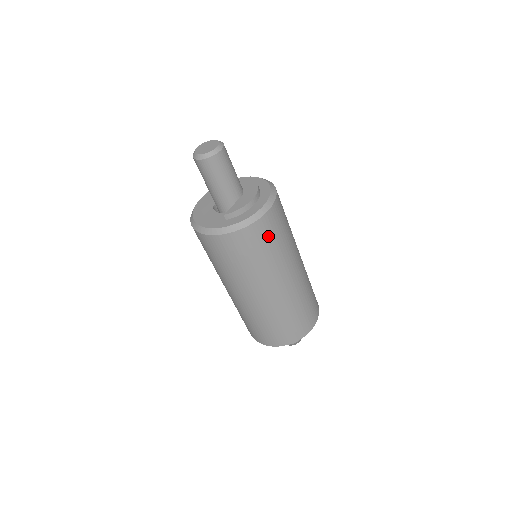
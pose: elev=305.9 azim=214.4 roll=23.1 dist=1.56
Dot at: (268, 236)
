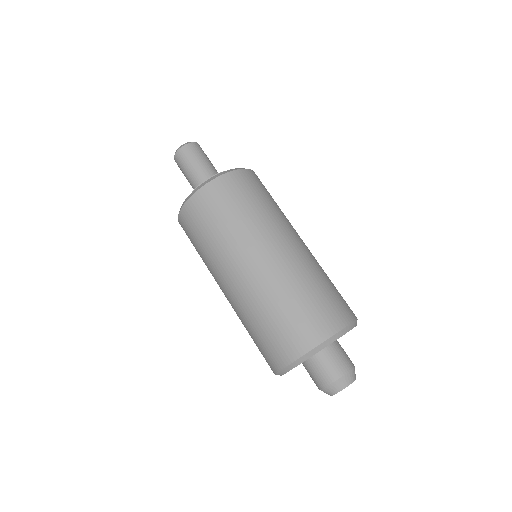
Dot at: (231, 197)
